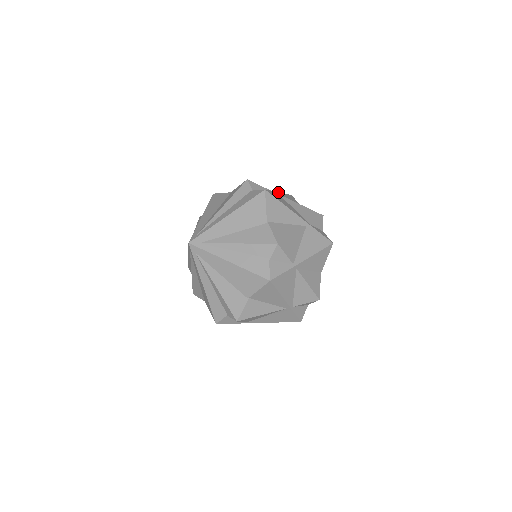
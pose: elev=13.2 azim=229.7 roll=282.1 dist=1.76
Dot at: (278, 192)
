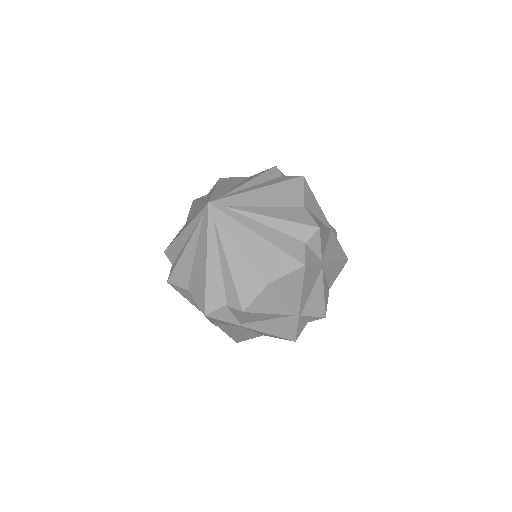
Dot at: occluded
